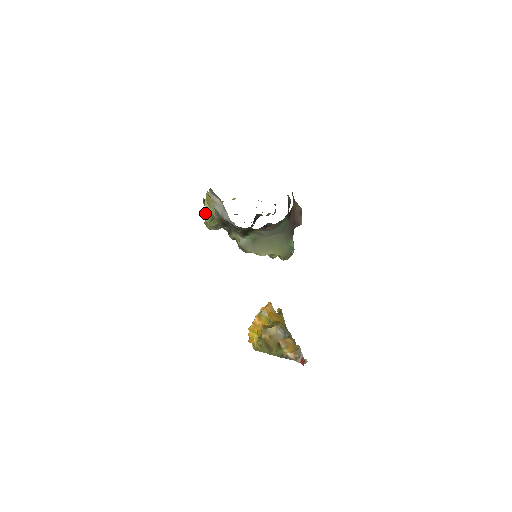
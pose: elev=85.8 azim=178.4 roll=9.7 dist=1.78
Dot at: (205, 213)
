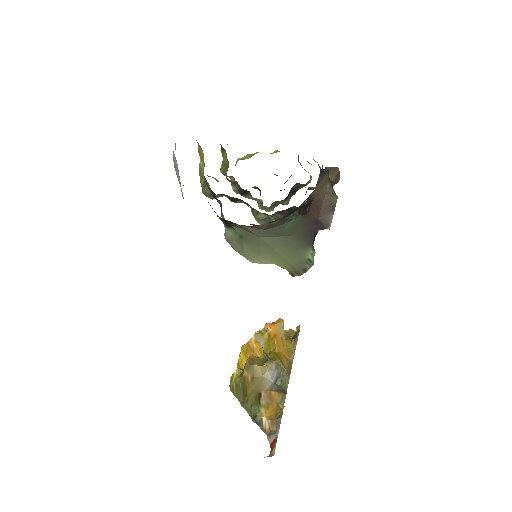
Dot at: (199, 171)
